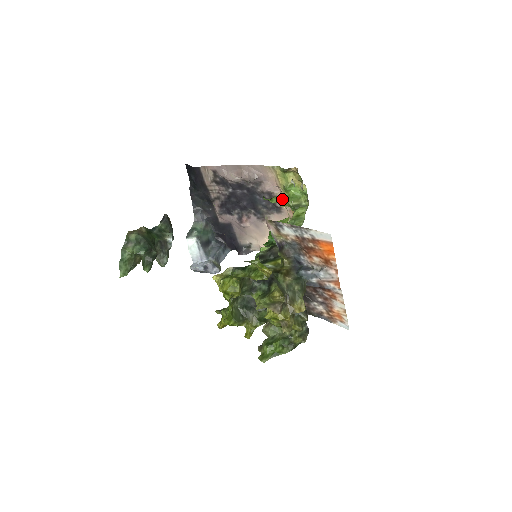
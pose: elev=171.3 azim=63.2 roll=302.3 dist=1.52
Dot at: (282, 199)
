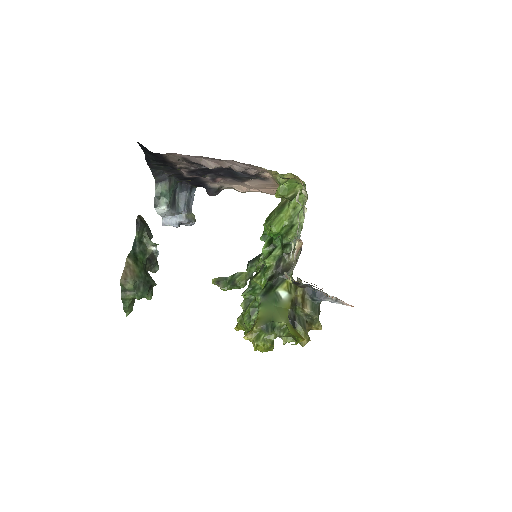
Dot at: occluded
